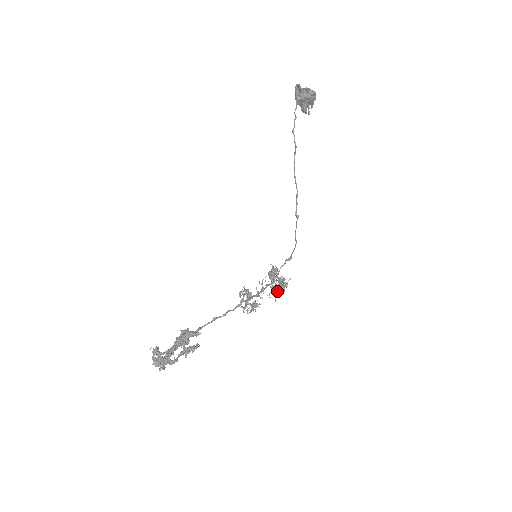
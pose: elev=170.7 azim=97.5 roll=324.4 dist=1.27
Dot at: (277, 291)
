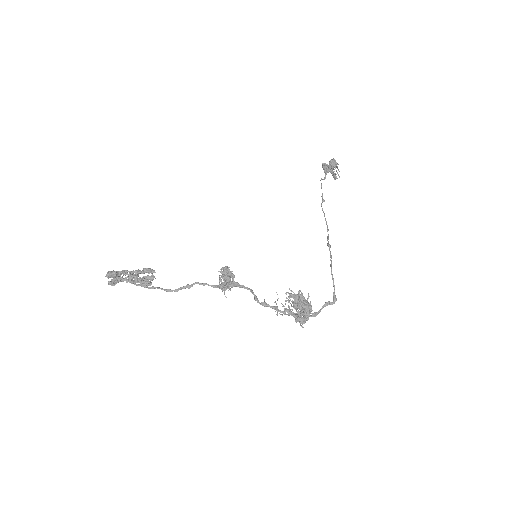
Dot at: (299, 317)
